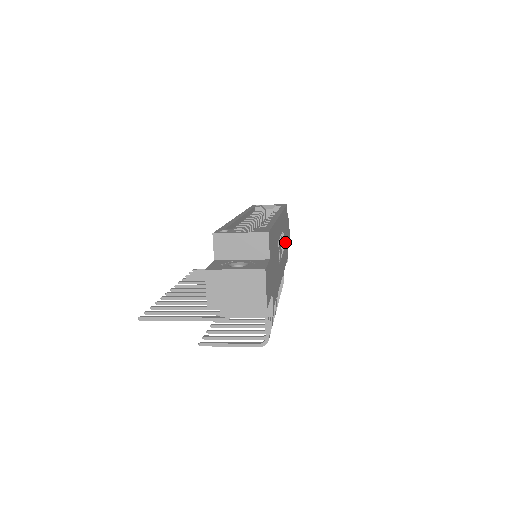
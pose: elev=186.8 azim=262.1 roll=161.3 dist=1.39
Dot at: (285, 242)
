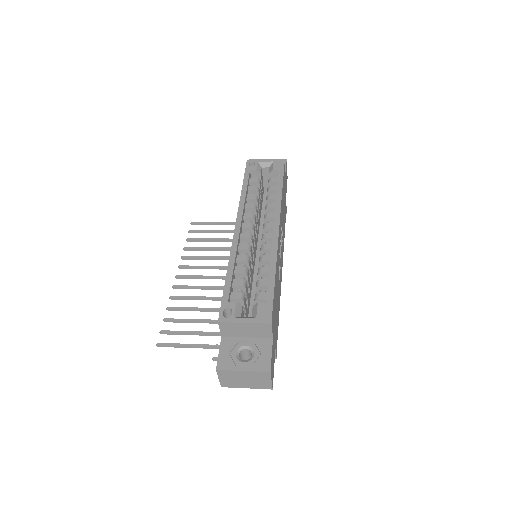
Dot at: occluded
